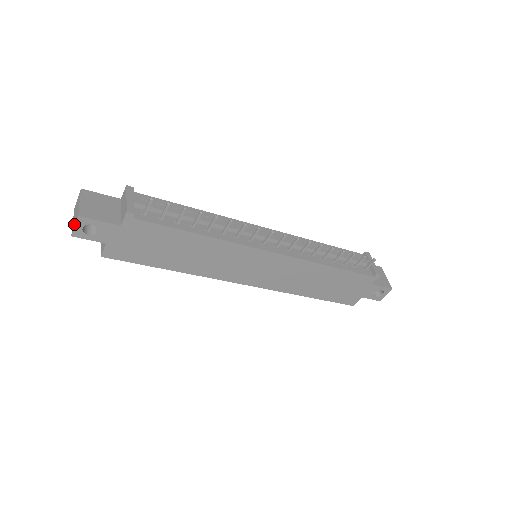
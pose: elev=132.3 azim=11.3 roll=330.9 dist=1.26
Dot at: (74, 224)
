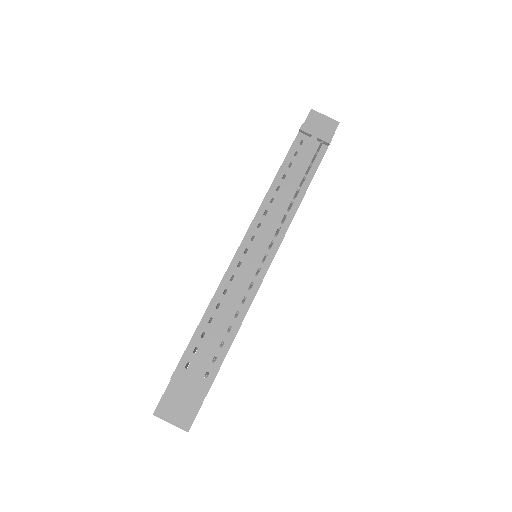
Dot at: occluded
